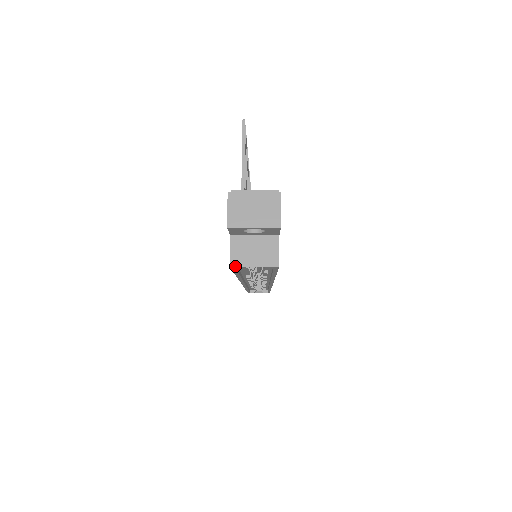
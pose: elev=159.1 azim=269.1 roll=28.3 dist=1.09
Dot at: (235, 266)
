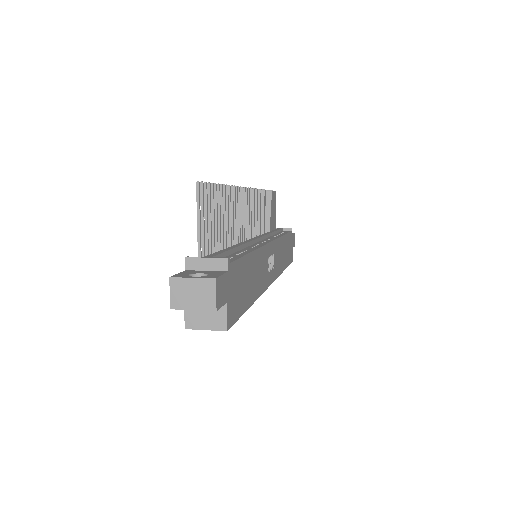
Dot at: occluded
